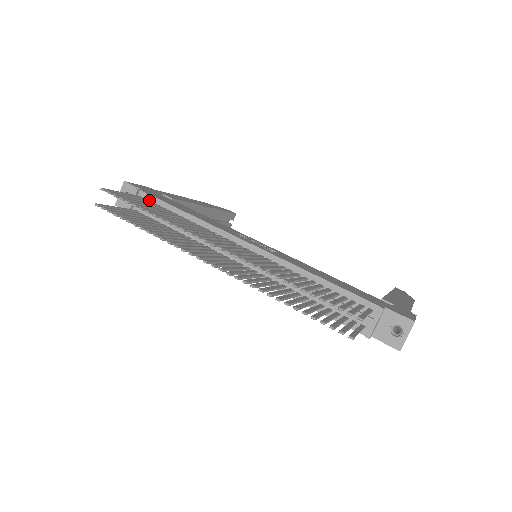
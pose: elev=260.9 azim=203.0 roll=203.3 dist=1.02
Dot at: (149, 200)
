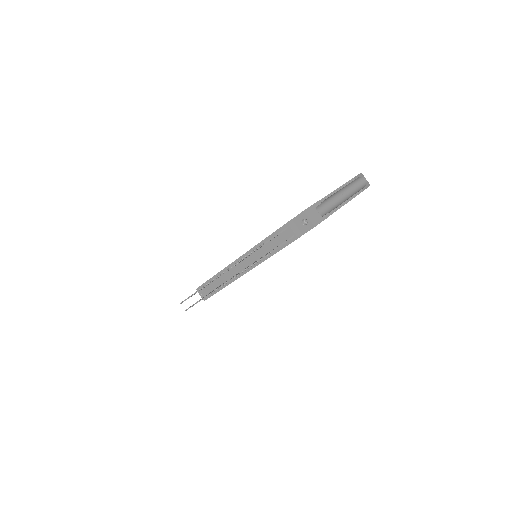
Dot at: occluded
